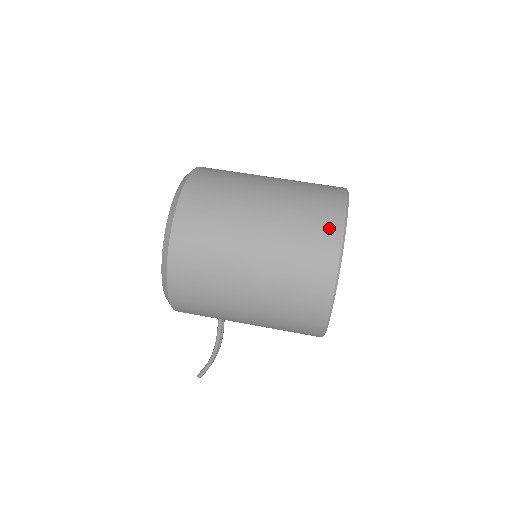
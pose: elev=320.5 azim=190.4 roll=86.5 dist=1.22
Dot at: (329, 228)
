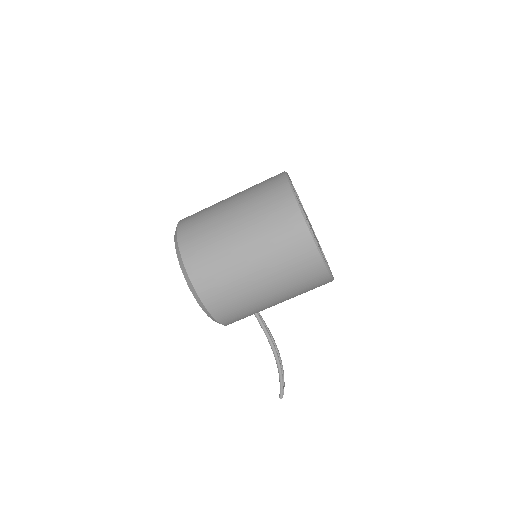
Dot at: (280, 192)
